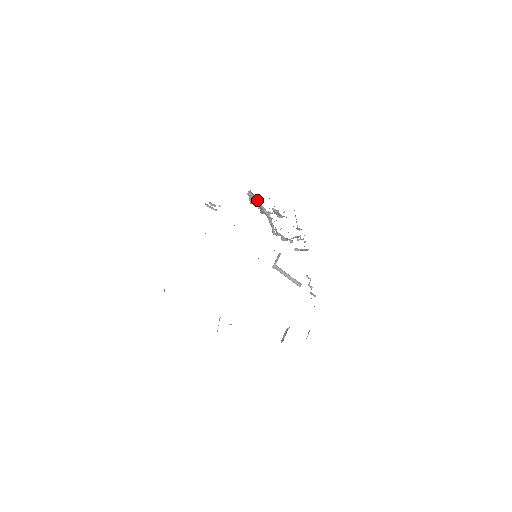
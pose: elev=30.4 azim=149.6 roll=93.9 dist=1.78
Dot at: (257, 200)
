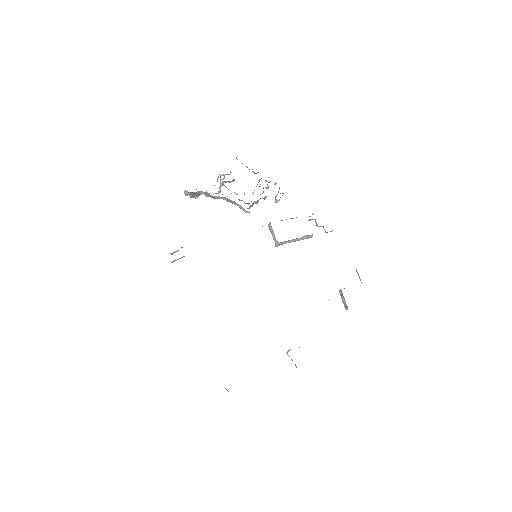
Dot at: (200, 193)
